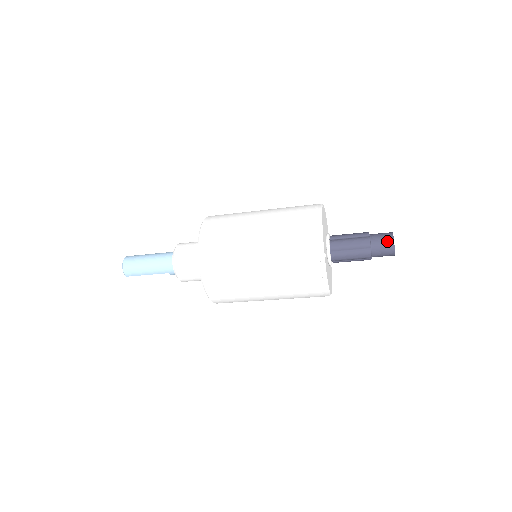
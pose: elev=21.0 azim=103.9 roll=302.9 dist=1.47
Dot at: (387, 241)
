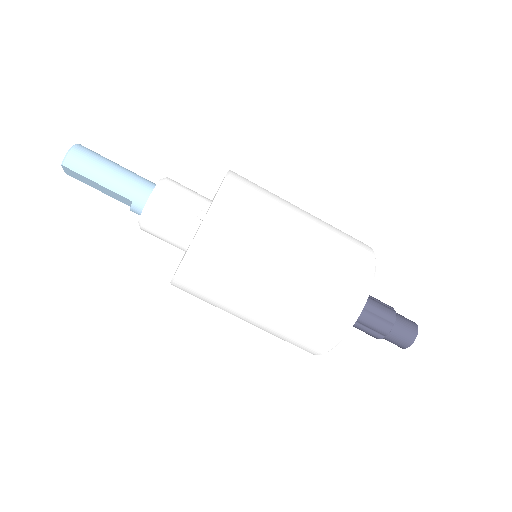
Dot at: (412, 326)
